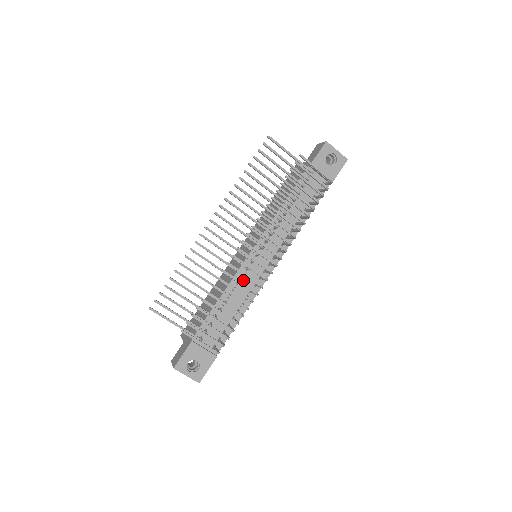
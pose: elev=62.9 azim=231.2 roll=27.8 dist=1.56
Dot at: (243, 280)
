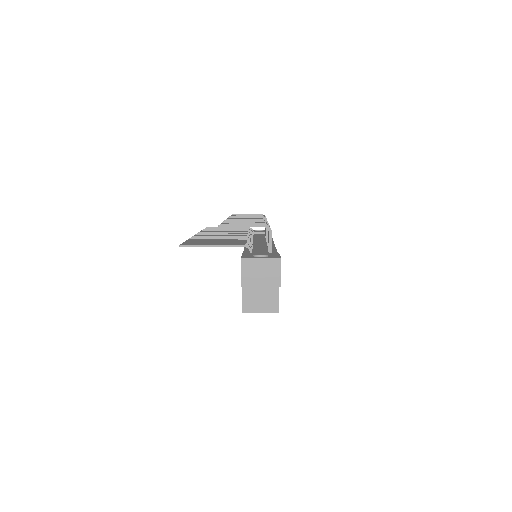
Dot at: (254, 246)
